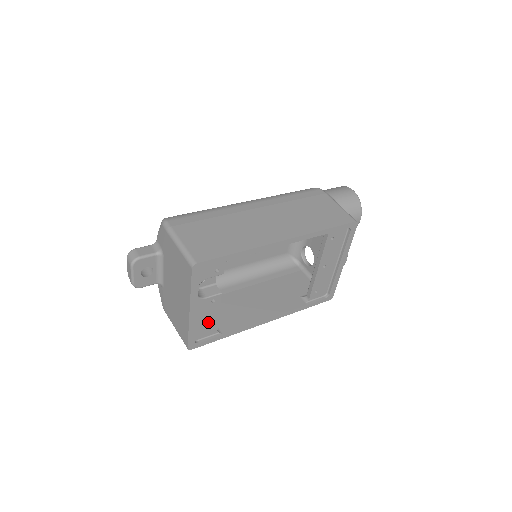
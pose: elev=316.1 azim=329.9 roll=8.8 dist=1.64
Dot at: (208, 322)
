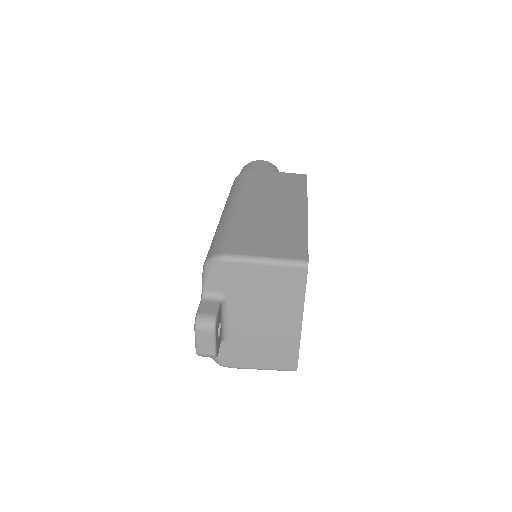
Dot at: occluded
